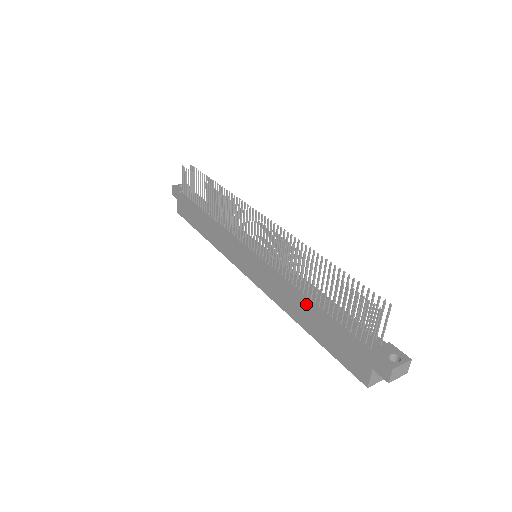
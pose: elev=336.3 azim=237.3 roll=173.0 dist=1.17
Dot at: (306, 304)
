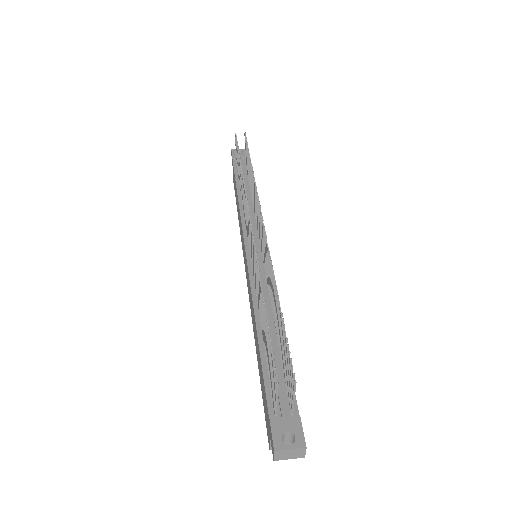
Dot at: (256, 333)
